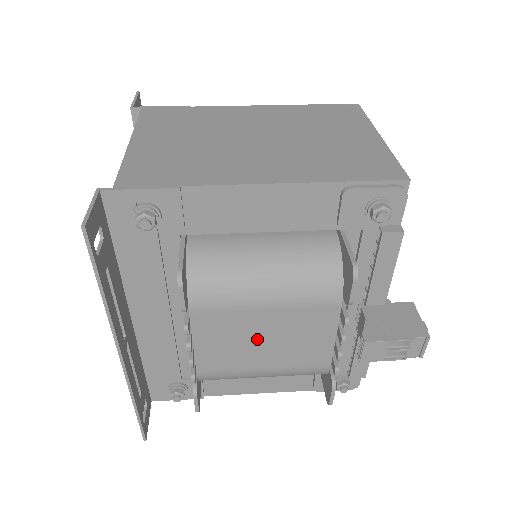
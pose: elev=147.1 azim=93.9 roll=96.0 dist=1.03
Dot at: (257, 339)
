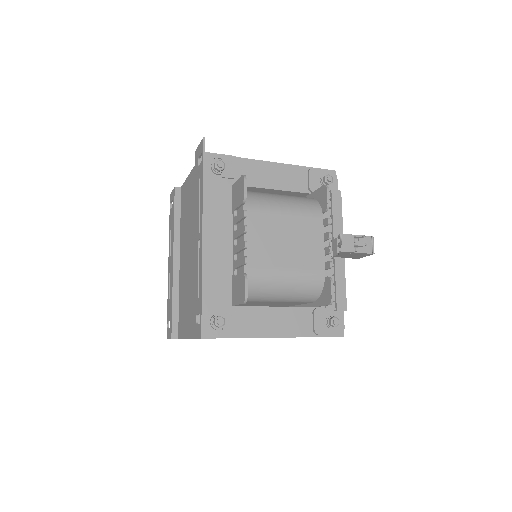
Dot at: (281, 239)
